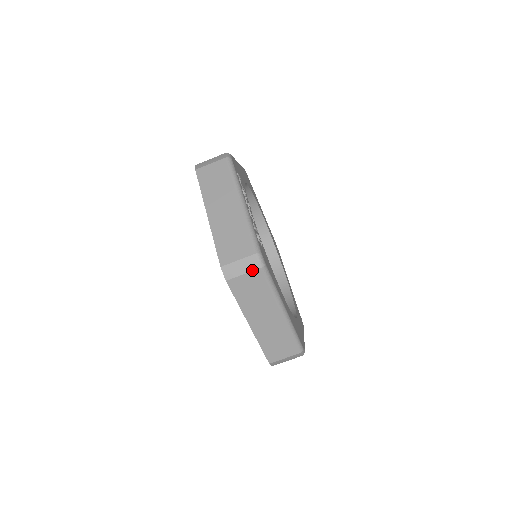
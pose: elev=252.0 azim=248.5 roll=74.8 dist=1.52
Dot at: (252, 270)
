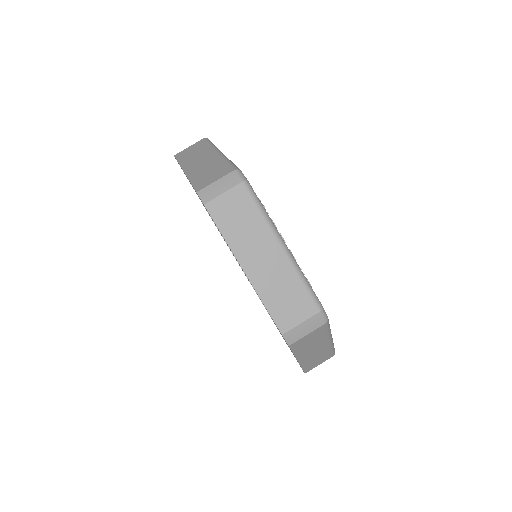
Dot at: (316, 328)
